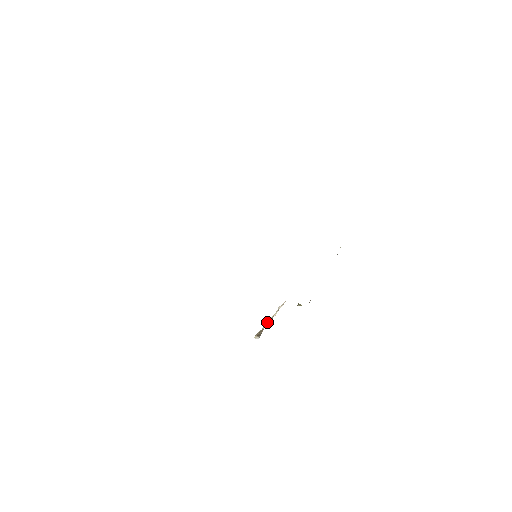
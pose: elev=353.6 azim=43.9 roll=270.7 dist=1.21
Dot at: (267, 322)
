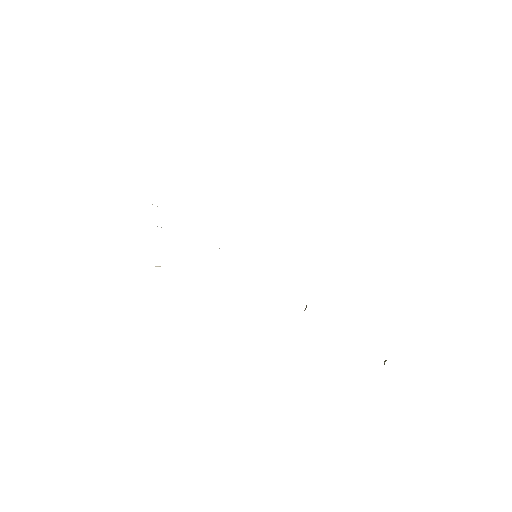
Dot at: occluded
